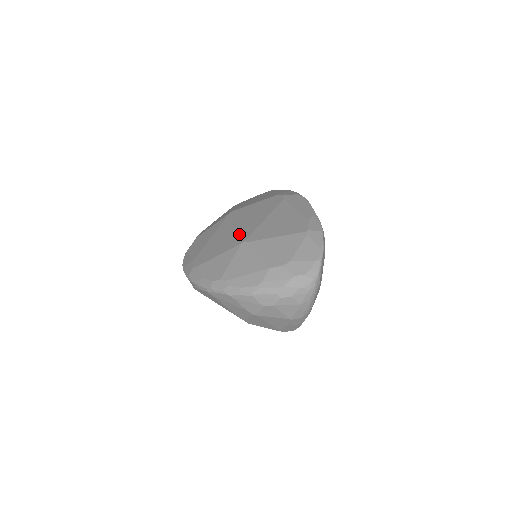
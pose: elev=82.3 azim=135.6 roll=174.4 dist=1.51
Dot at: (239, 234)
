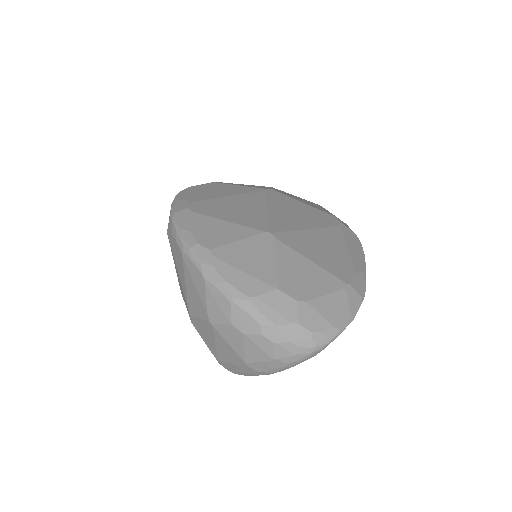
Dot at: (269, 219)
